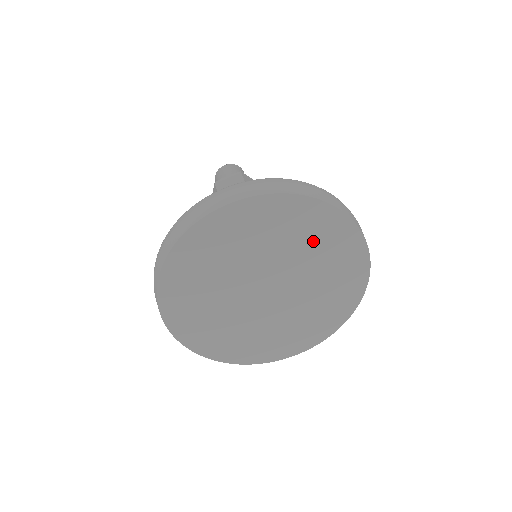
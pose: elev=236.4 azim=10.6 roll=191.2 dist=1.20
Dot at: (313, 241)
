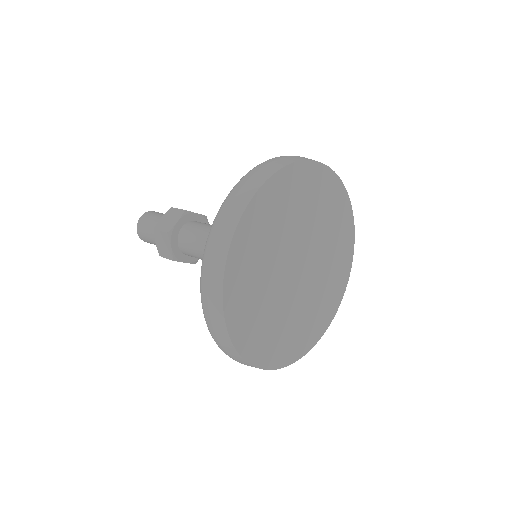
Dot at: (336, 242)
